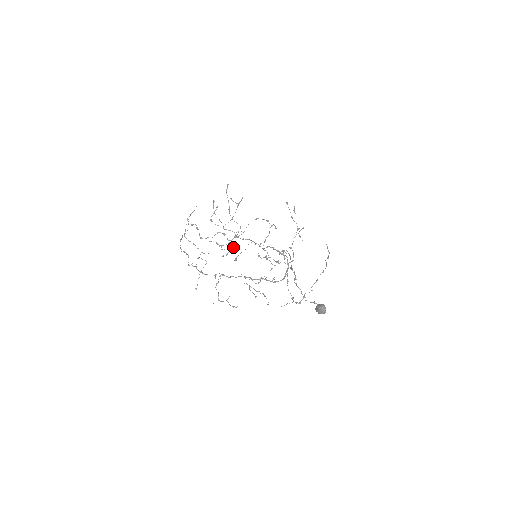
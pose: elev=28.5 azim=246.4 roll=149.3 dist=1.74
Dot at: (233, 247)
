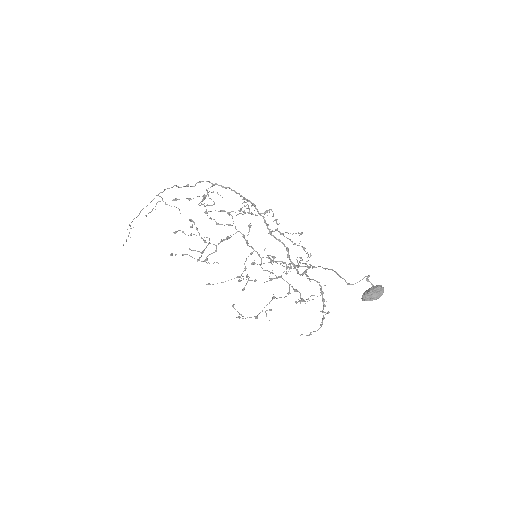
Dot at: occluded
